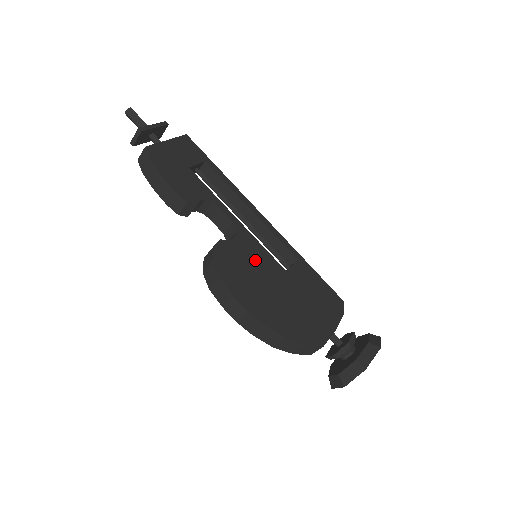
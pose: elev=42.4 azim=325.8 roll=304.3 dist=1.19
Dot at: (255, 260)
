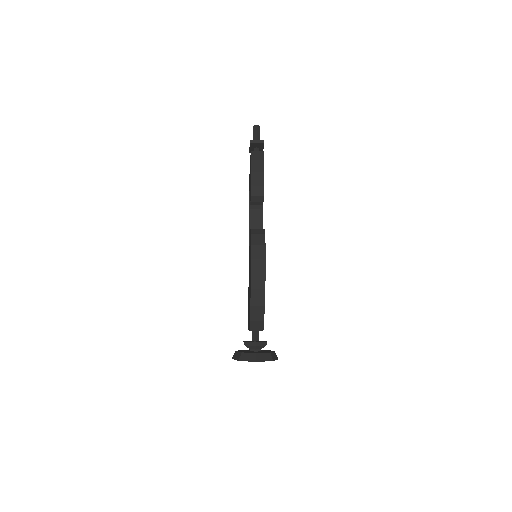
Dot at: occluded
